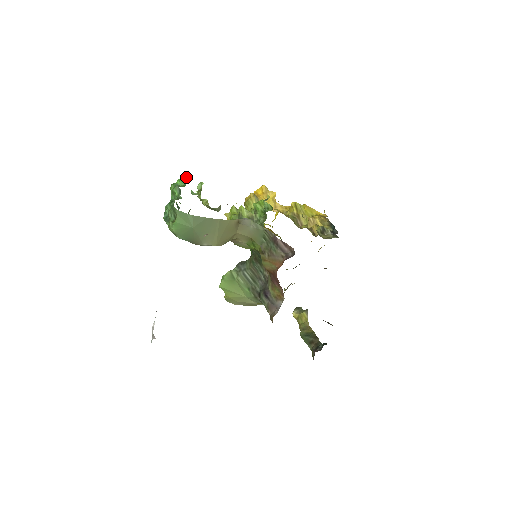
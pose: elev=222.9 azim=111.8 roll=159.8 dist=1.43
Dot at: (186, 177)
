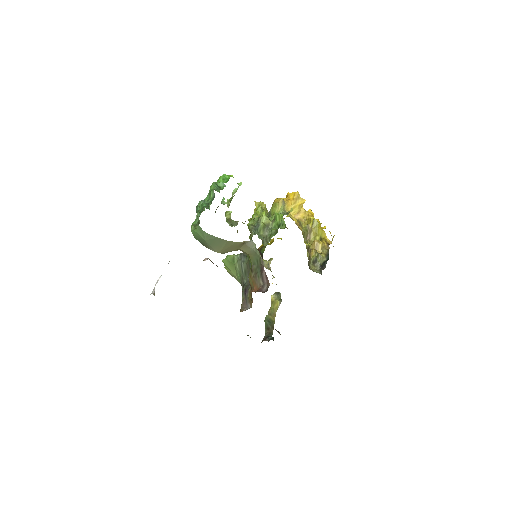
Dot at: (229, 176)
